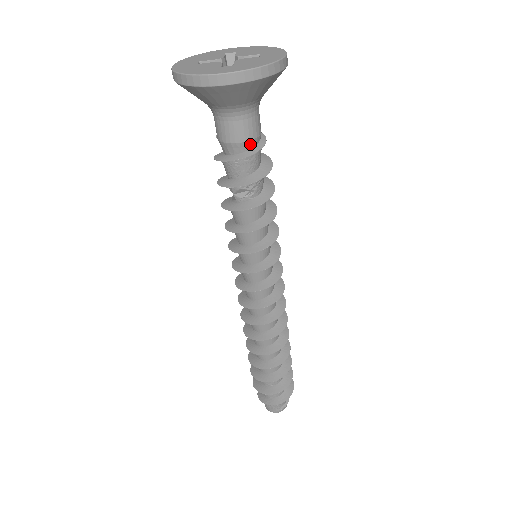
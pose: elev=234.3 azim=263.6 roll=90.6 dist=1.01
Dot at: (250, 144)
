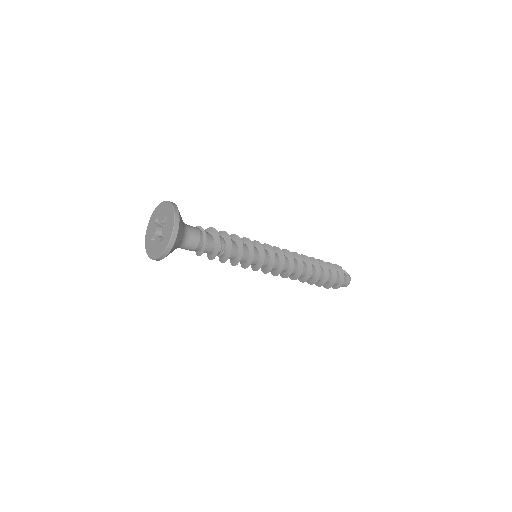
Dot at: (201, 242)
